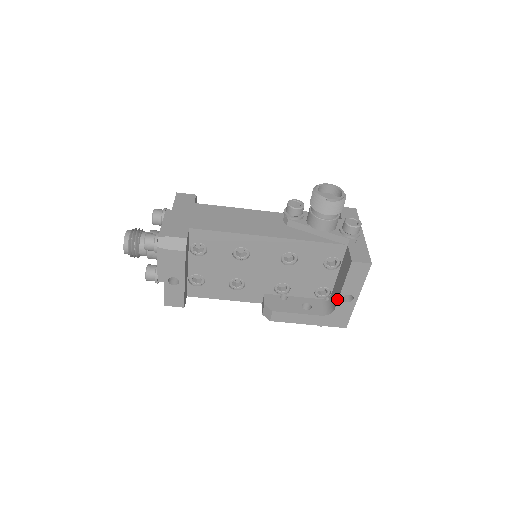
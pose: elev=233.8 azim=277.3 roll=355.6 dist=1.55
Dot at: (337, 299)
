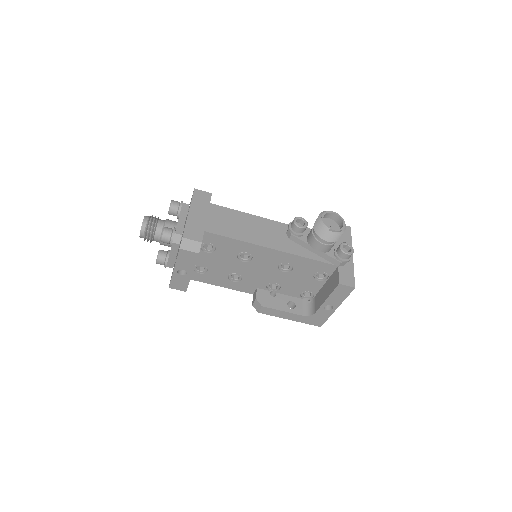
Dot at: (319, 306)
